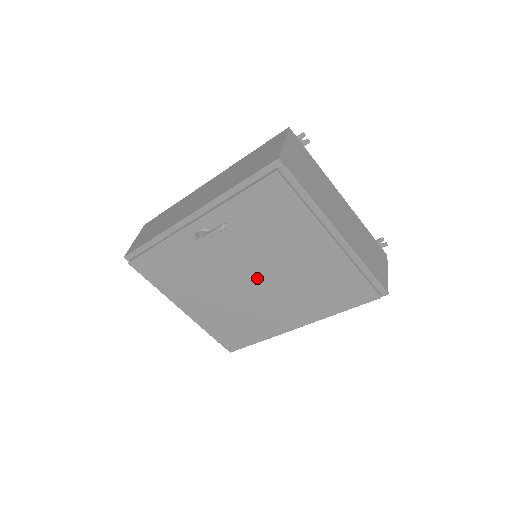
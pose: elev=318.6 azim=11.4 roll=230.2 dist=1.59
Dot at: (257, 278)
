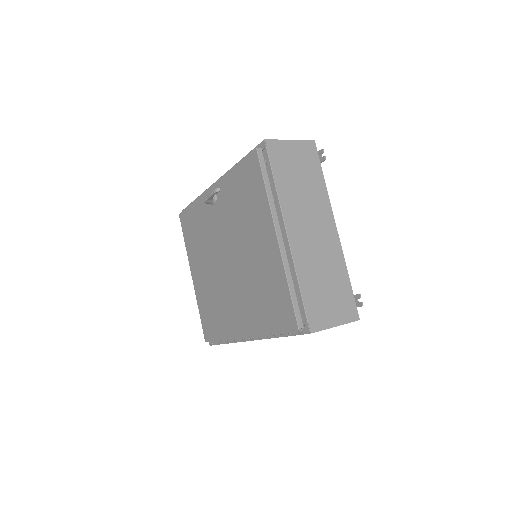
Dot at: (231, 261)
